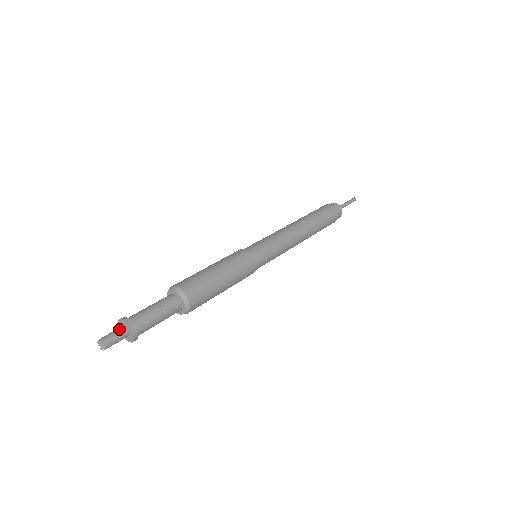
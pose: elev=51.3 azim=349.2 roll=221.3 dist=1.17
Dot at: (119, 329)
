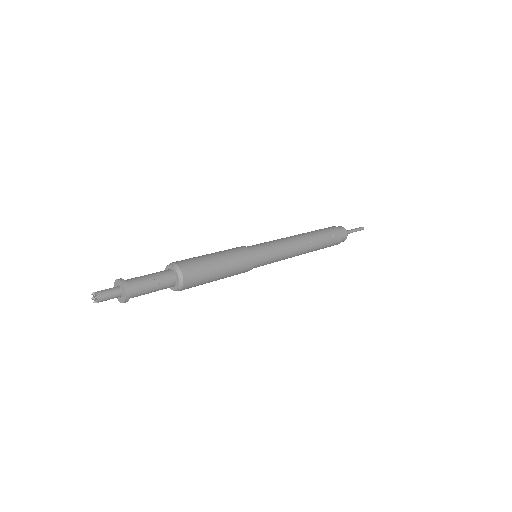
Dot at: (115, 290)
